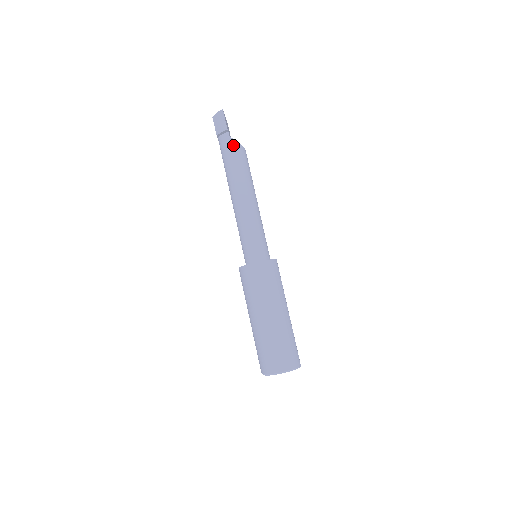
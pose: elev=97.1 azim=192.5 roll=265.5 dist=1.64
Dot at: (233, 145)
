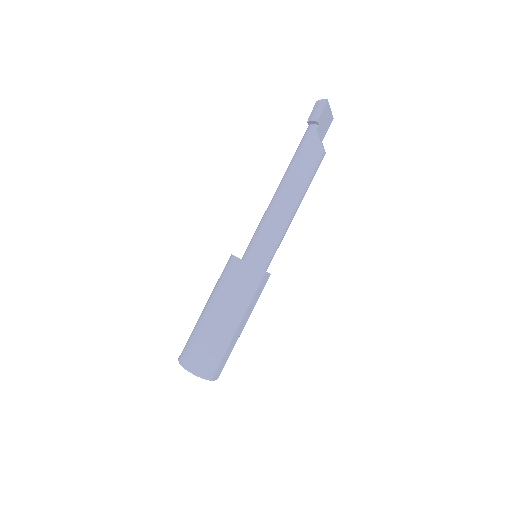
Dot at: (313, 140)
